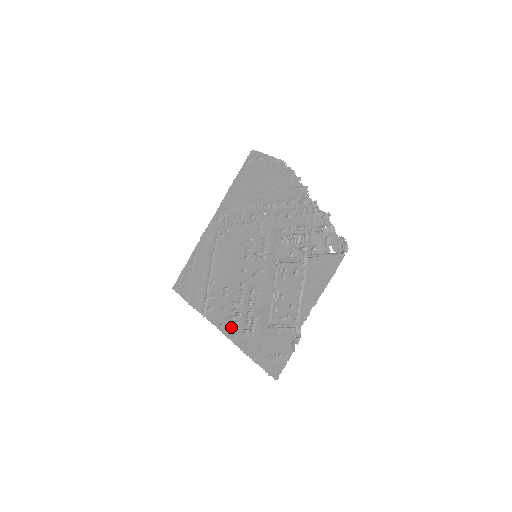
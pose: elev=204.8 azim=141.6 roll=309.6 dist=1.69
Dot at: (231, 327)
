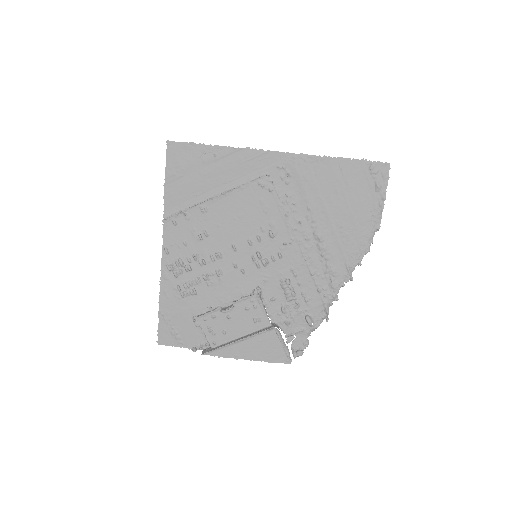
Dot at: (173, 268)
